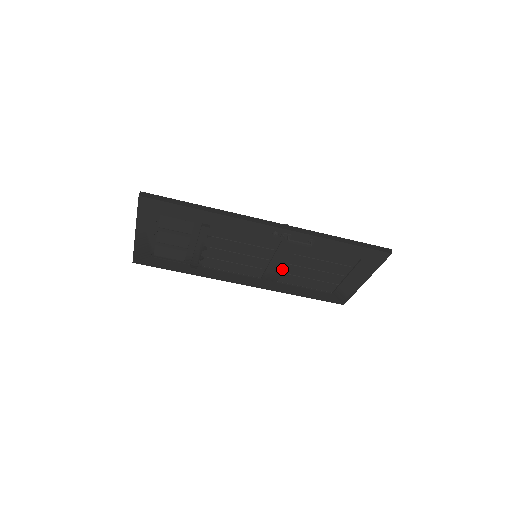
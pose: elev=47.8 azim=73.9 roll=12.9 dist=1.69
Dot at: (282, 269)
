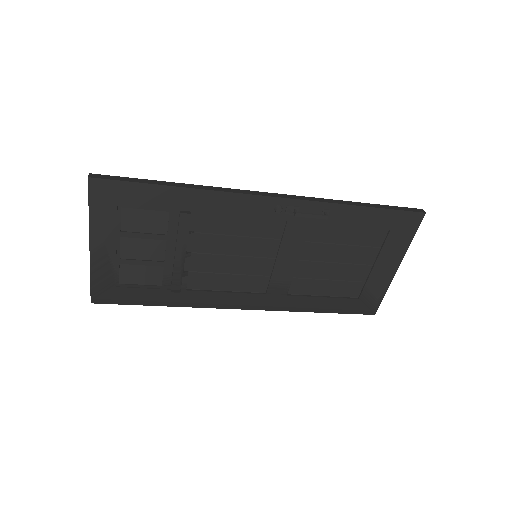
Dot at: (292, 270)
